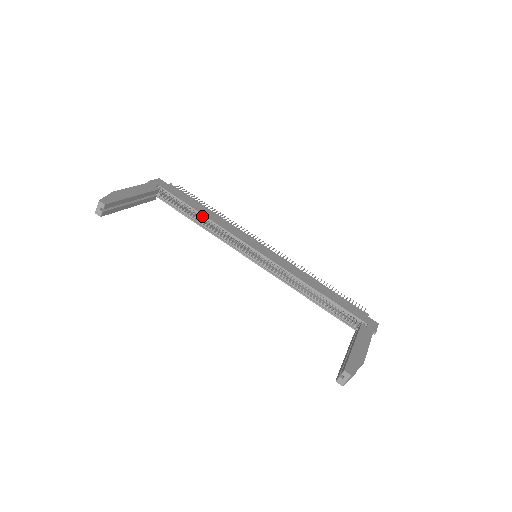
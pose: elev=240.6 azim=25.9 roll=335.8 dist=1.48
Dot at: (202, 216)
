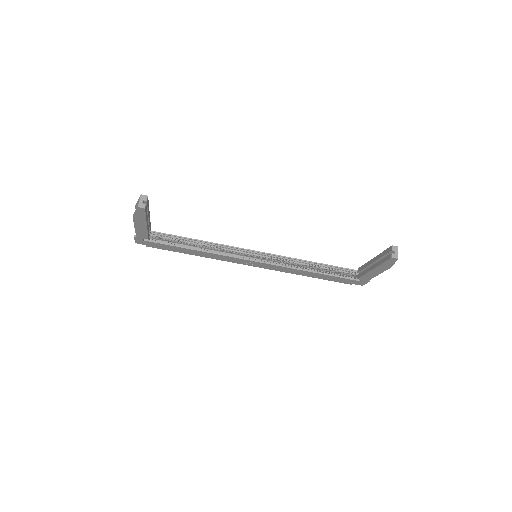
Dot at: (196, 242)
